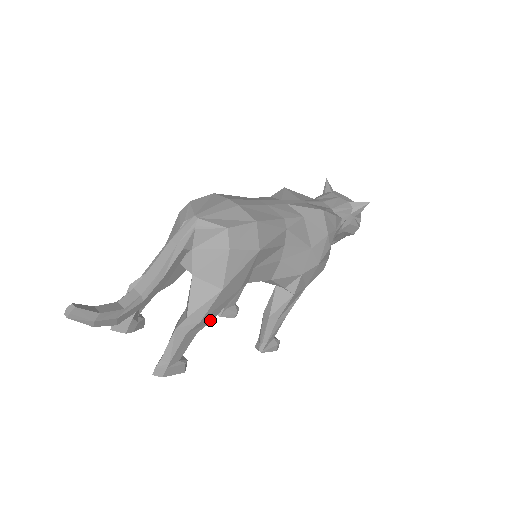
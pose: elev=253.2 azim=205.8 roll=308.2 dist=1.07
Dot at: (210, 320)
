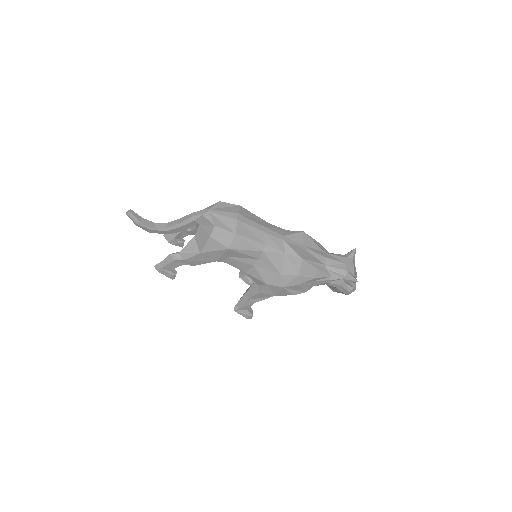
Dot at: (193, 264)
